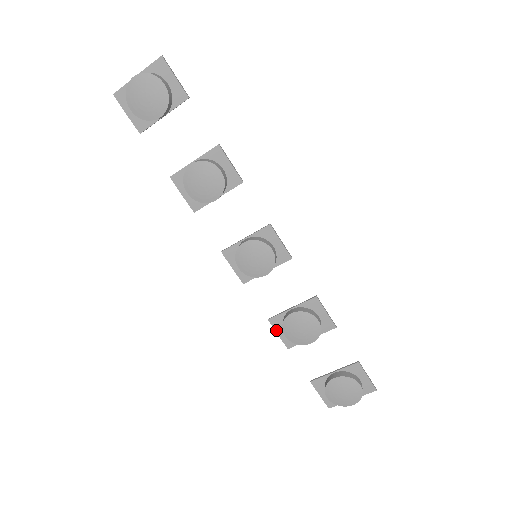
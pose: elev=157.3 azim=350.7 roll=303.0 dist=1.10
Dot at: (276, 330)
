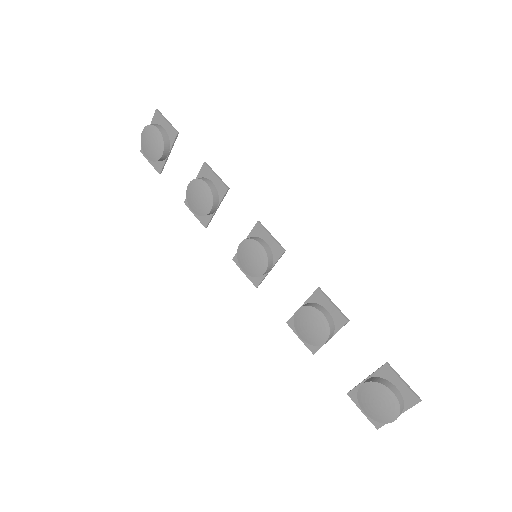
Dot at: (296, 333)
